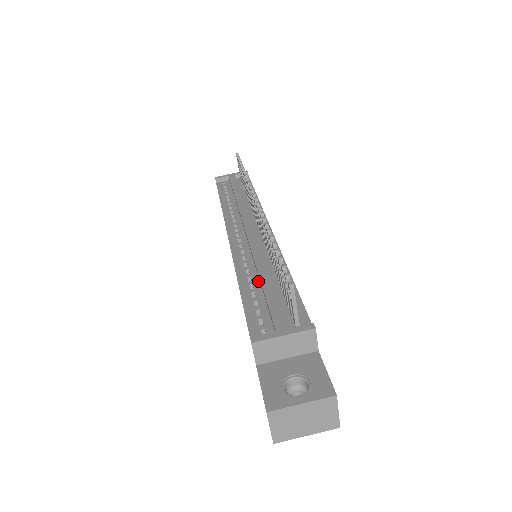
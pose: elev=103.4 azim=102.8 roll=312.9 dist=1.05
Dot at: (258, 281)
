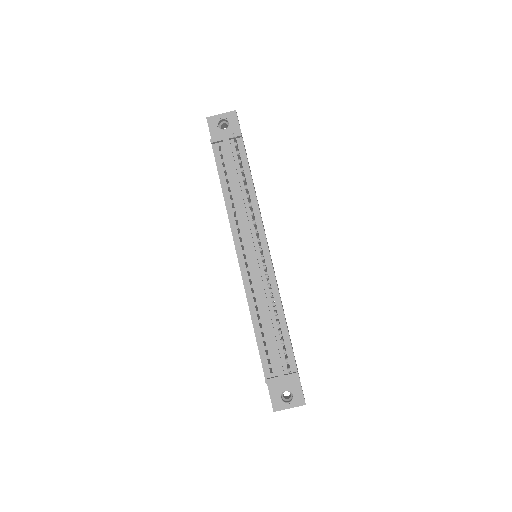
Dot at: (264, 321)
